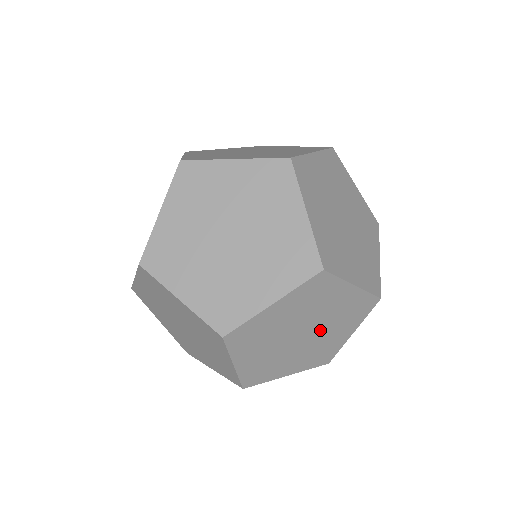
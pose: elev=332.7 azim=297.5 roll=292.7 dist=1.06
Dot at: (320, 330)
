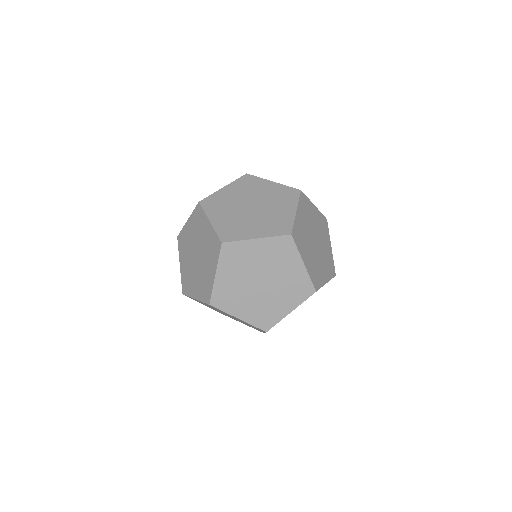
Dot at: occluded
